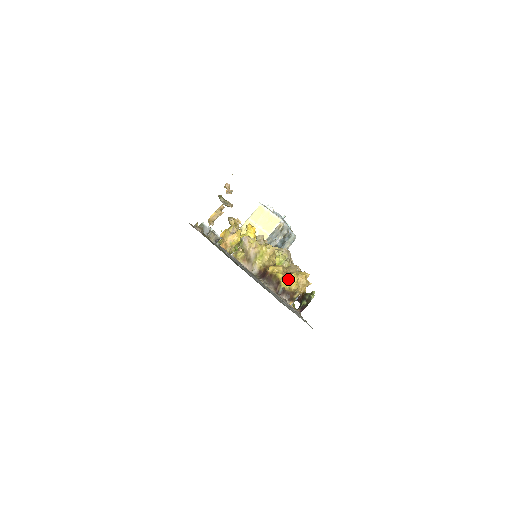
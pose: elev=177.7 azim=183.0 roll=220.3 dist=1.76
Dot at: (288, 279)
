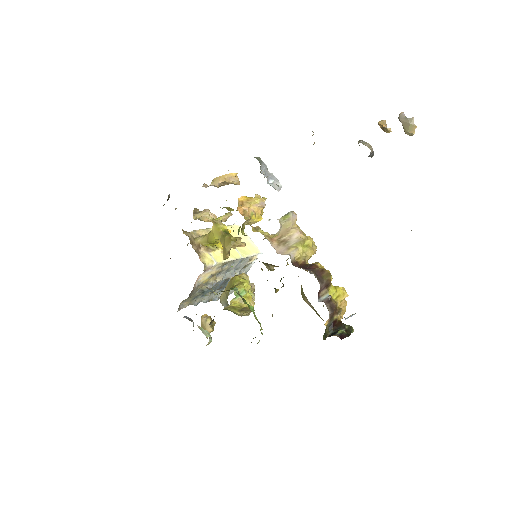
Dot at: (338, 289)
